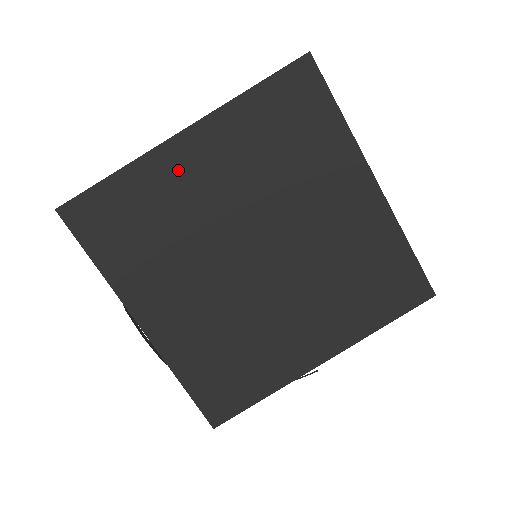
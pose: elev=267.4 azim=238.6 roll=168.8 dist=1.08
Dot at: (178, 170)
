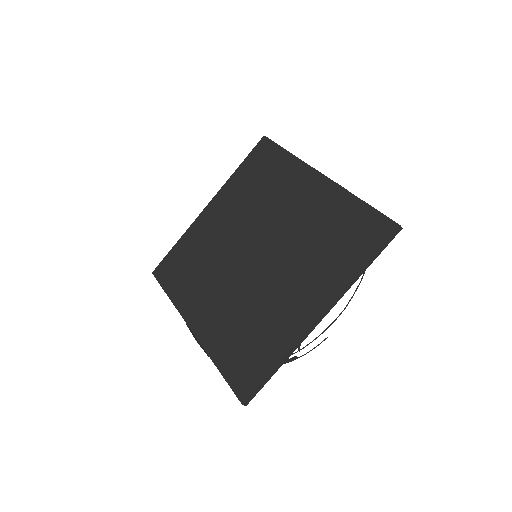
Dot at: (206, 225)
